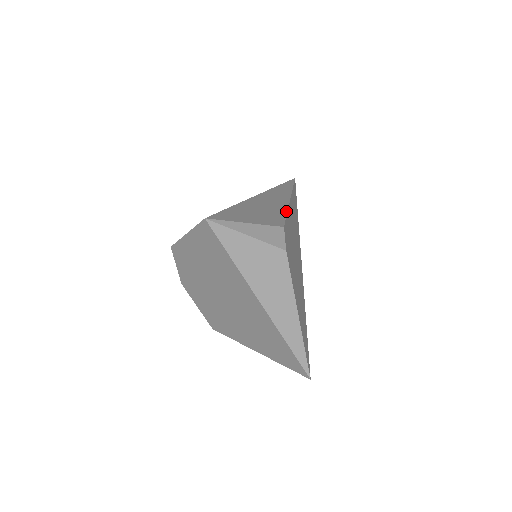
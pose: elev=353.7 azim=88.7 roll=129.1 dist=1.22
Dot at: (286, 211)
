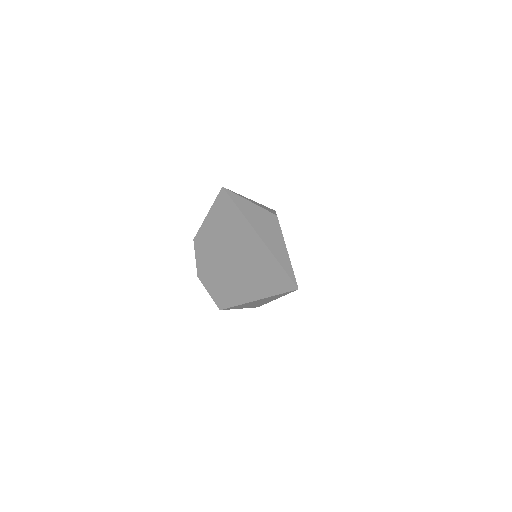
Dot at: occluded
